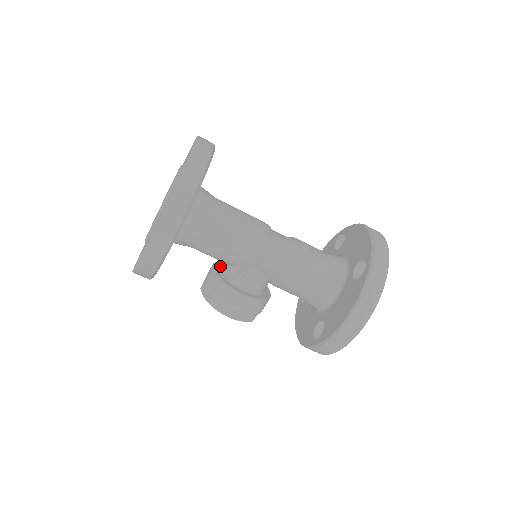
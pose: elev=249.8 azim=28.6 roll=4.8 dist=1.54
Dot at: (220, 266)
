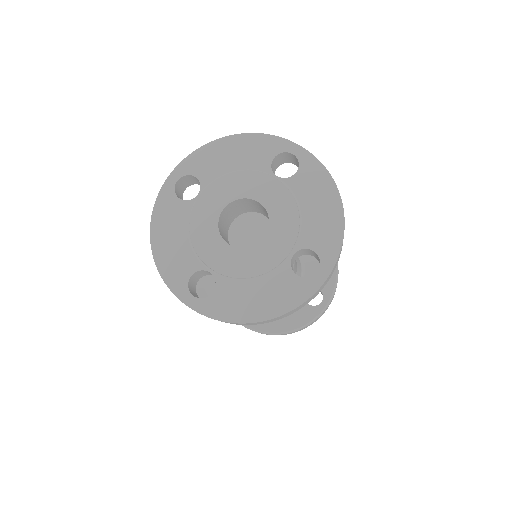
Dot at: occluded
